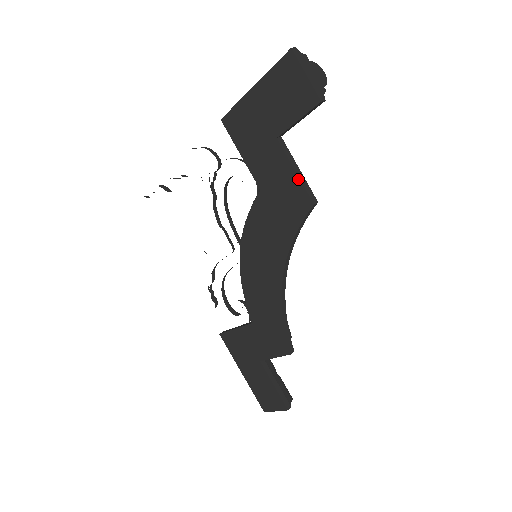
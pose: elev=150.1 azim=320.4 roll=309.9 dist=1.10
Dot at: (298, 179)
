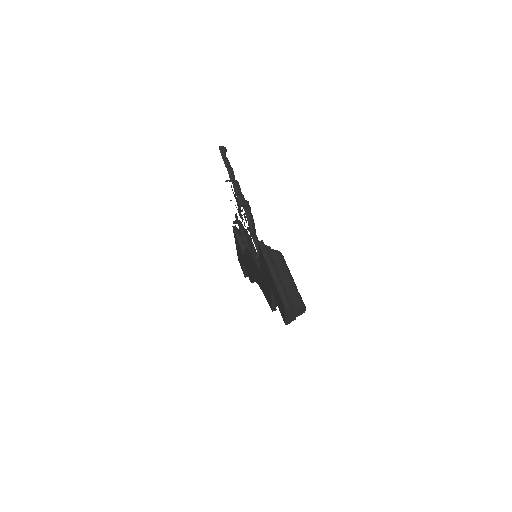
Dot at: (271, 302)
